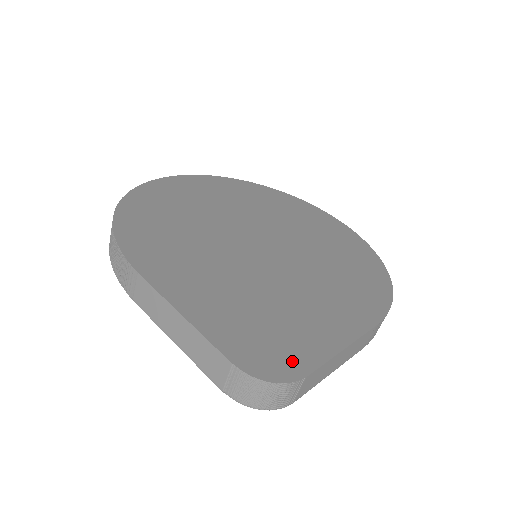
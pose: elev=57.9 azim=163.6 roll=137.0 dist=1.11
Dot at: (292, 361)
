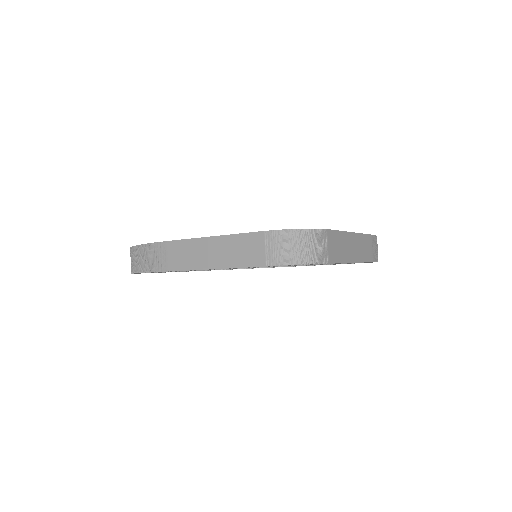
Dot at: occluded
